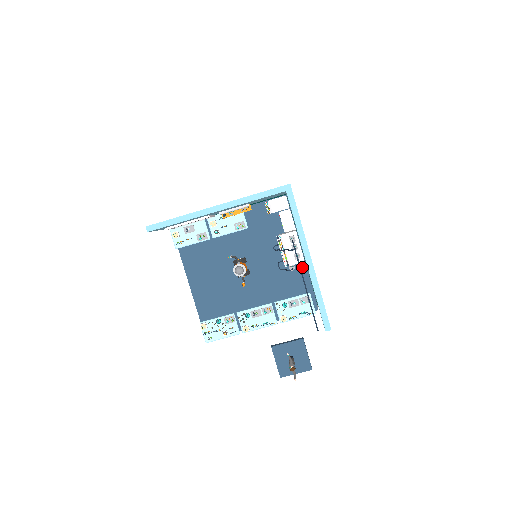
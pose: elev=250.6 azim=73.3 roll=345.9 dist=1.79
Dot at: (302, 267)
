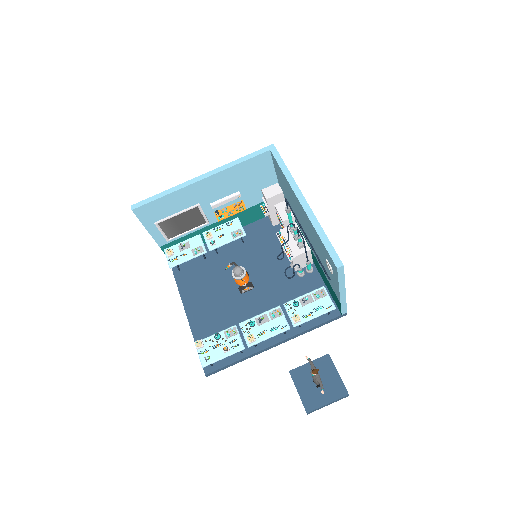
Dot at: (313, 271)
